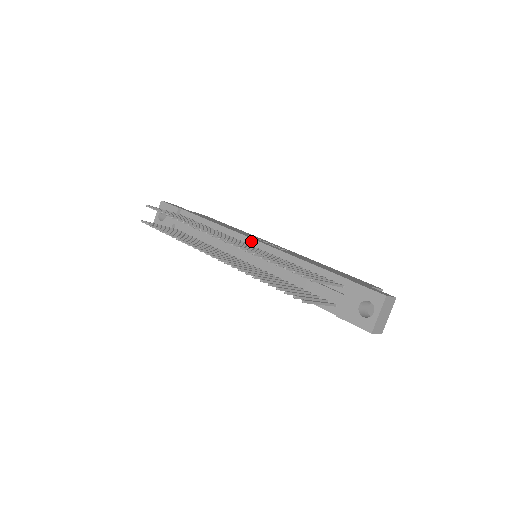
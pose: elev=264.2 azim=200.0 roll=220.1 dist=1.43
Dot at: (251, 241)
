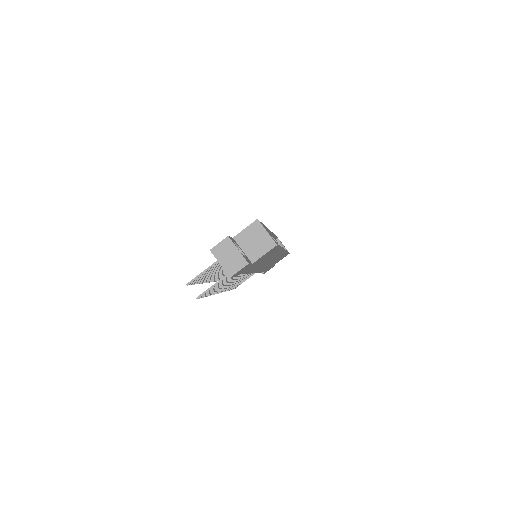
Dot at: occluded
